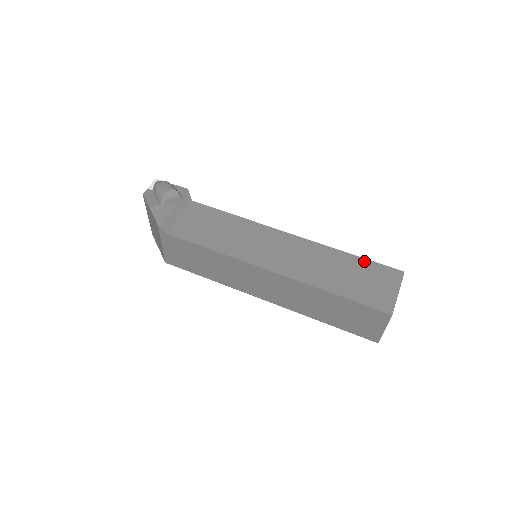
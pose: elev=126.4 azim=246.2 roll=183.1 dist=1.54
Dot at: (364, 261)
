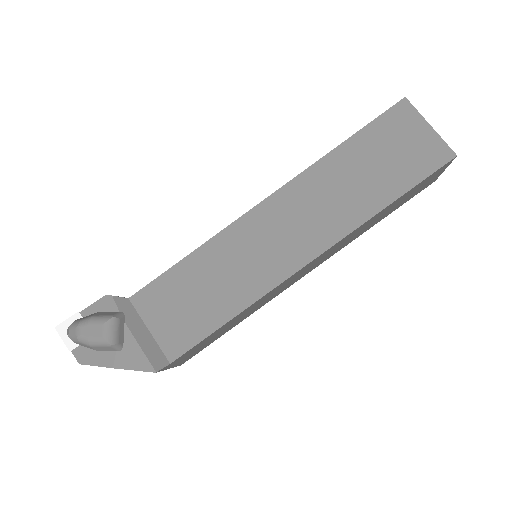
Dot at: (362, 135)
